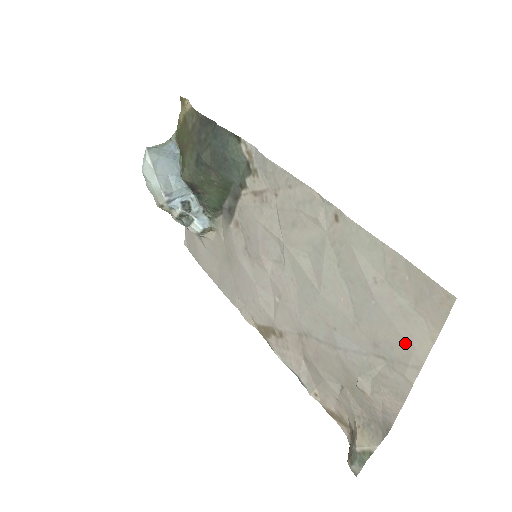
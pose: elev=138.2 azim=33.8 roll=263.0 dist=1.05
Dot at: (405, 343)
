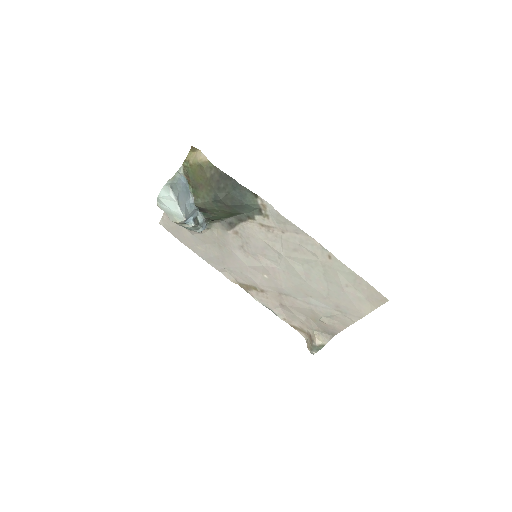
Dot at: (357, 309)
